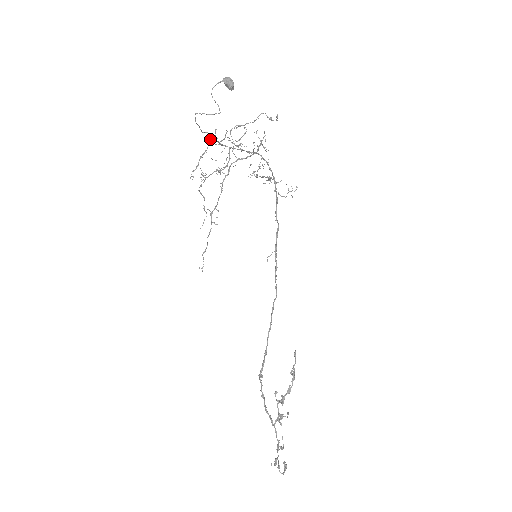
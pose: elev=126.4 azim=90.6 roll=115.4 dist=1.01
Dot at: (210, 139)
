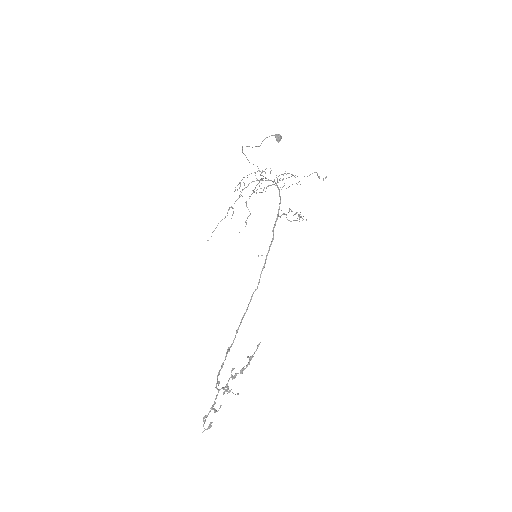
Dot at: occluded
